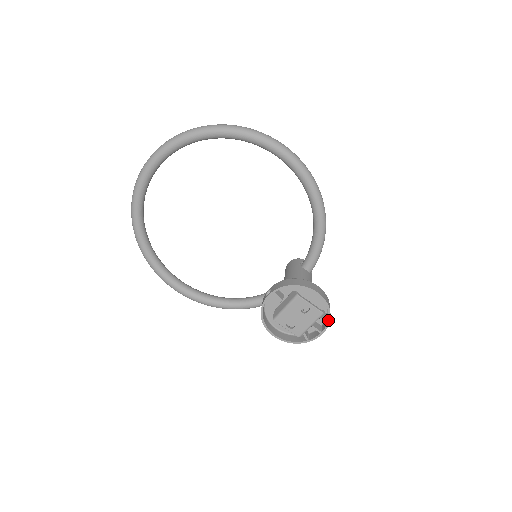
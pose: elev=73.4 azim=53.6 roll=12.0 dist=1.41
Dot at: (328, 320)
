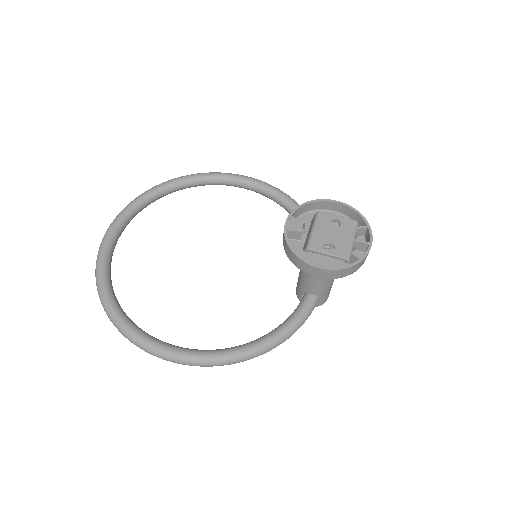
Dot at: (367, 226)
